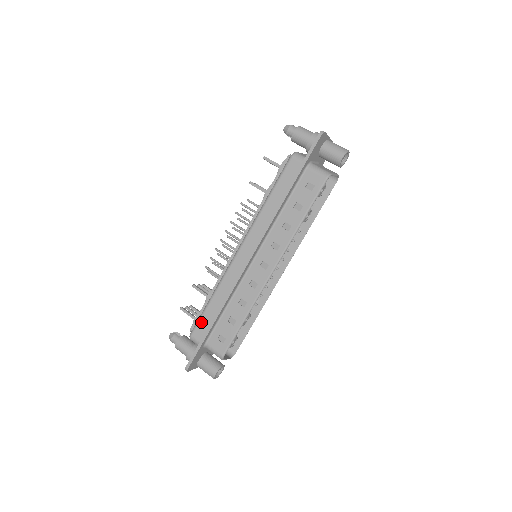
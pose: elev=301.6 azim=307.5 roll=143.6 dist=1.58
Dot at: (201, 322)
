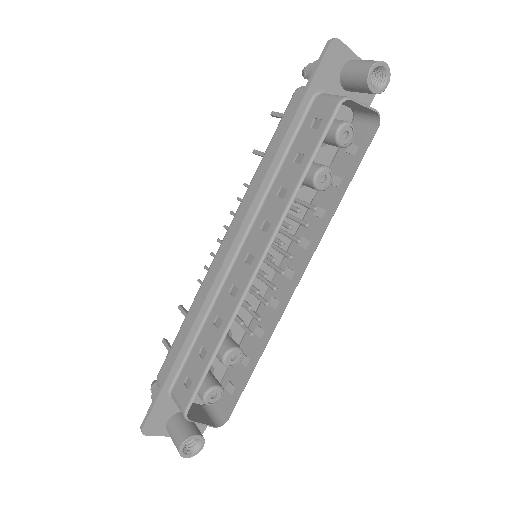
Dot at: (169, 355)
